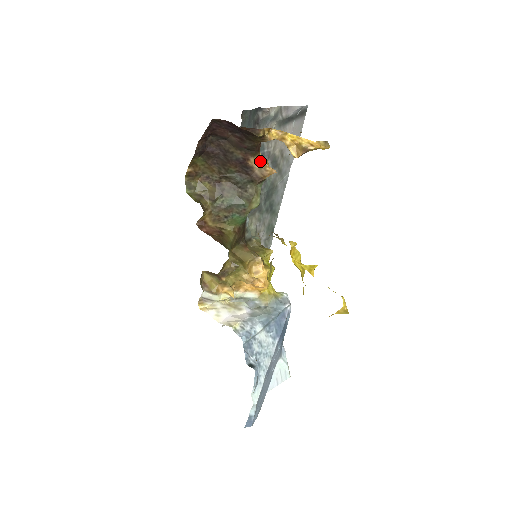
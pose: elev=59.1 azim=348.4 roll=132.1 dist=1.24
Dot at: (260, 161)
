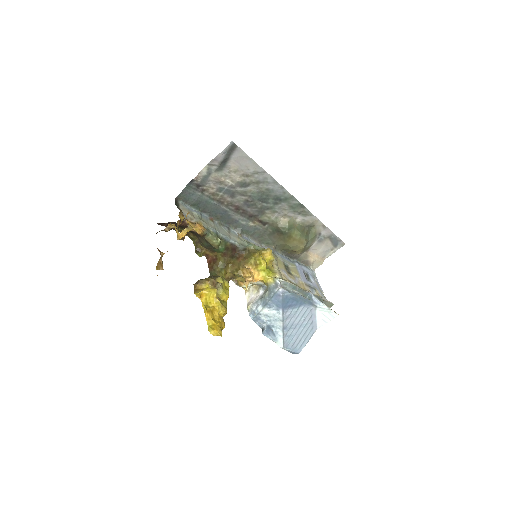
Dot at: (193, 228)
